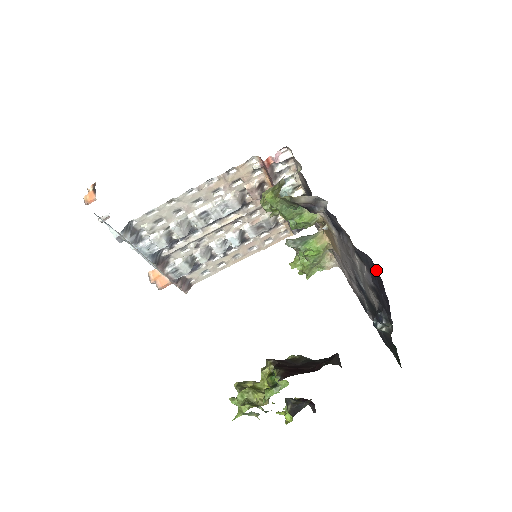
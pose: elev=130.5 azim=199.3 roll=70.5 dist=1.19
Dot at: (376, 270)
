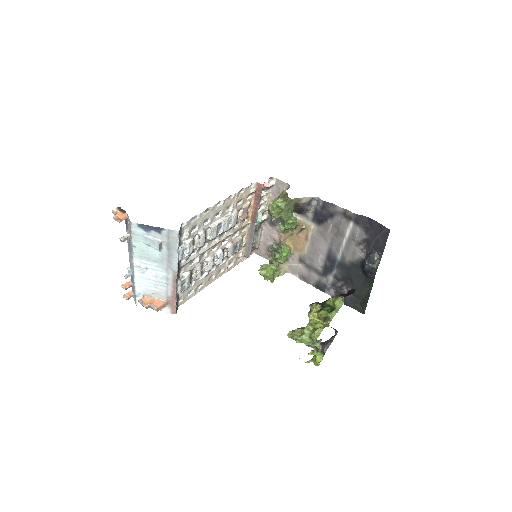
Dot at: (373, 222)
